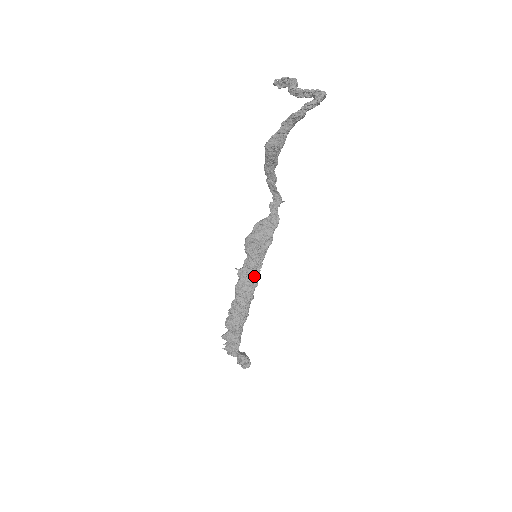
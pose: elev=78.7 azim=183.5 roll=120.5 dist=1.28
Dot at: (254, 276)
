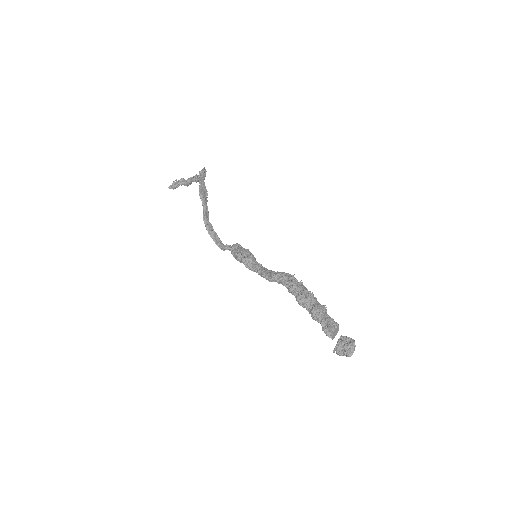
Dot at: (270, 270)
